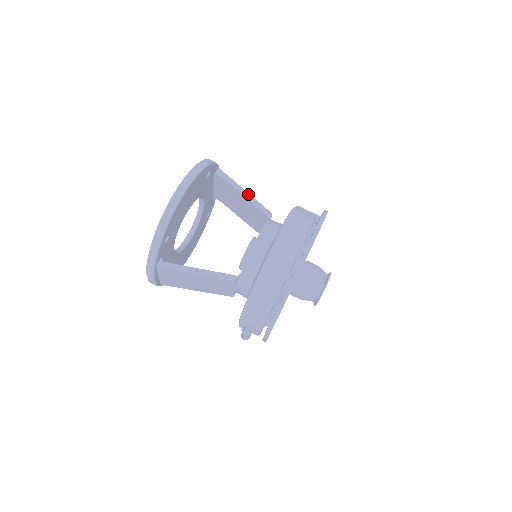
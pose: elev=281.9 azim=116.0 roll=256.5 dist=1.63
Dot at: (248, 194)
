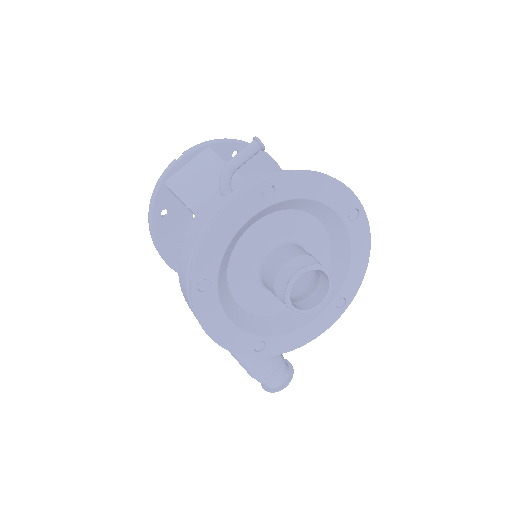
Dot at: occluded
